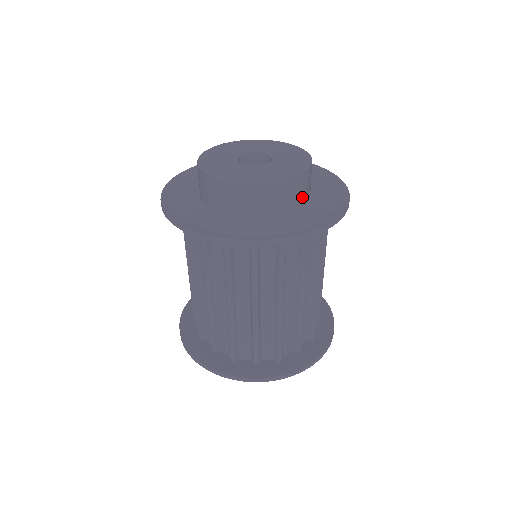
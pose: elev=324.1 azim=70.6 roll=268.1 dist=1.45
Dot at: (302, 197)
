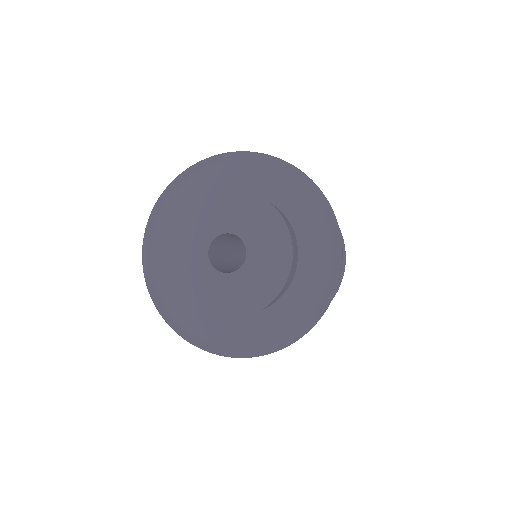
Dot at: occluded
